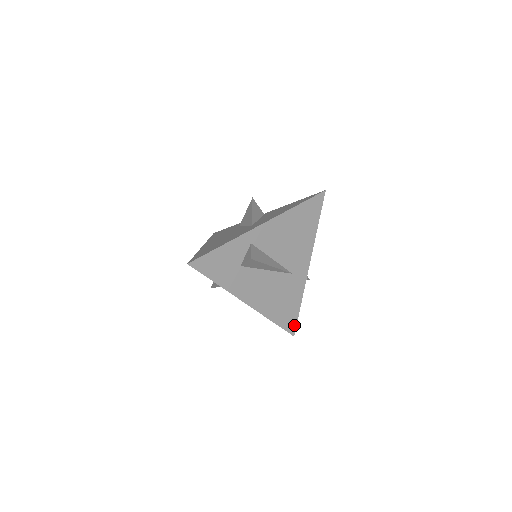
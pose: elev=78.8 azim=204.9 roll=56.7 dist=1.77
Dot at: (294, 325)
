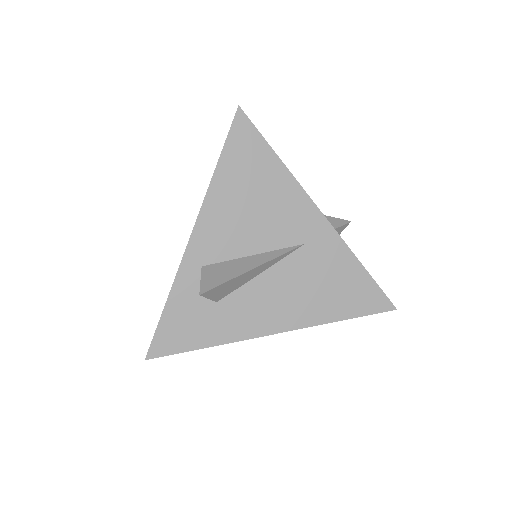
Dot at: (381, 297)
